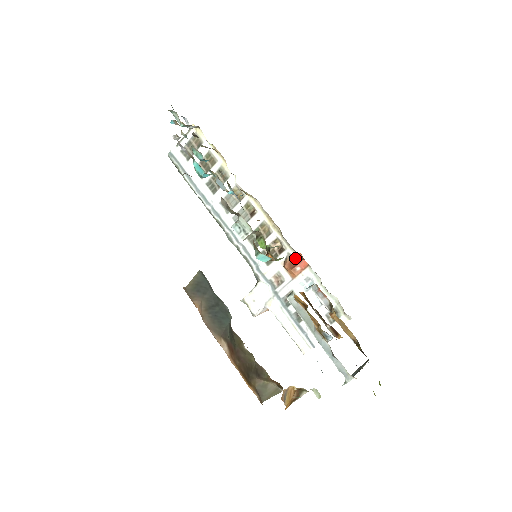
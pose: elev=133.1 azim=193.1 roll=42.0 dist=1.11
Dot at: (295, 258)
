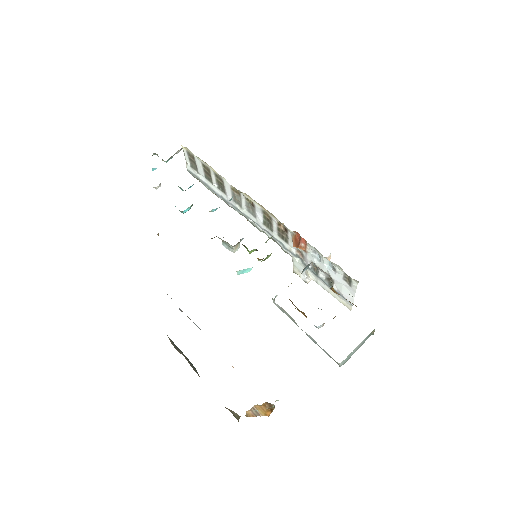
Dot at: (297, 235)
